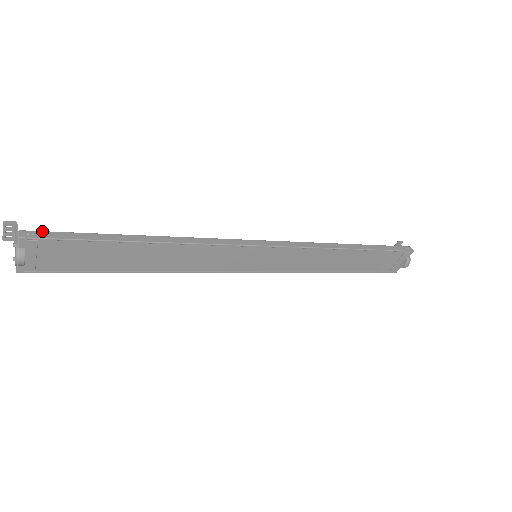
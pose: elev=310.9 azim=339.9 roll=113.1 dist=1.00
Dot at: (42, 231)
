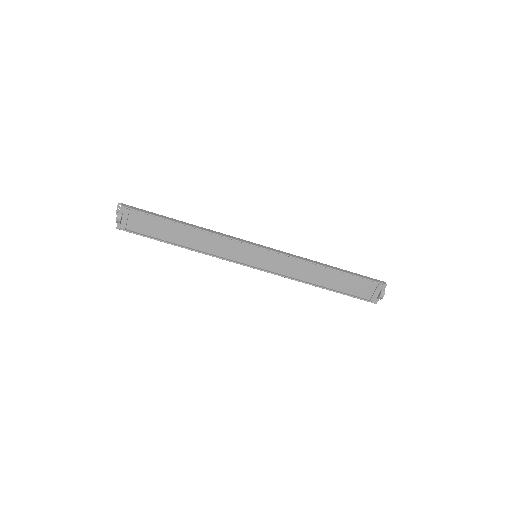
Dot at: (133, 207)
